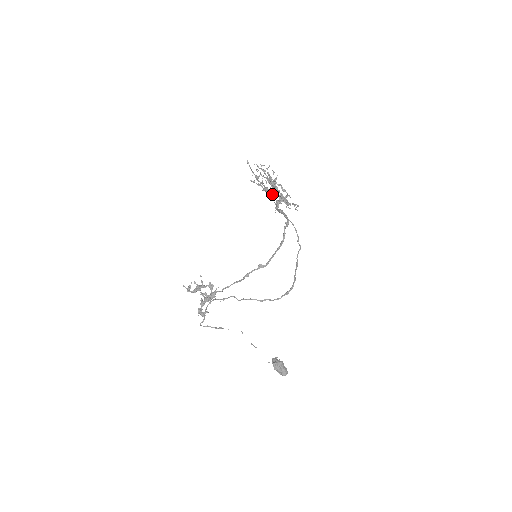
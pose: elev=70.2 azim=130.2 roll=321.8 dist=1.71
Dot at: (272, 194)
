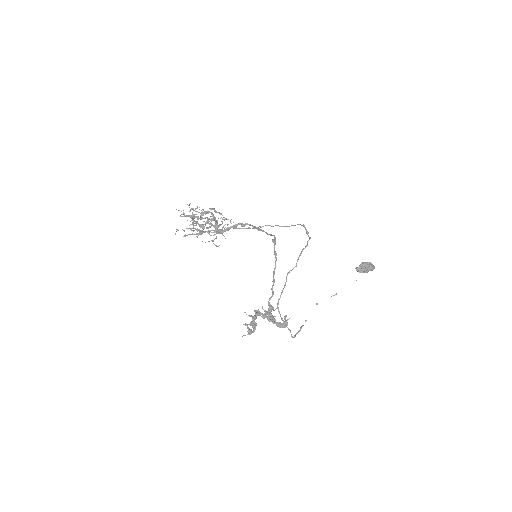
Dot at: occluded
